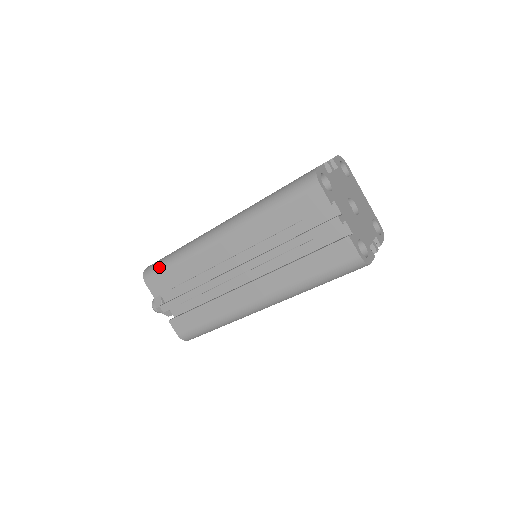
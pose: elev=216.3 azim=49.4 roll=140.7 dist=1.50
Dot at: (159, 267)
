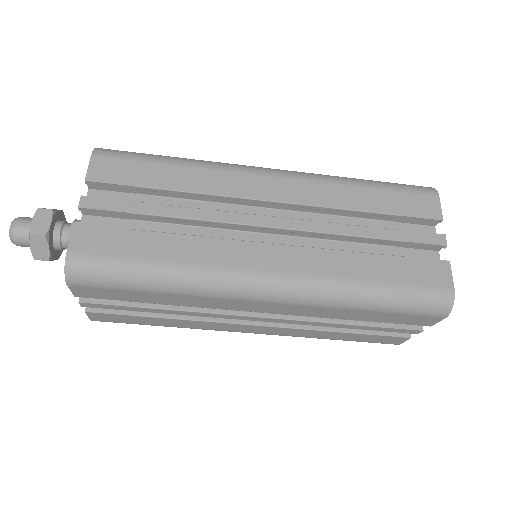
Dot at: (115, 281)
